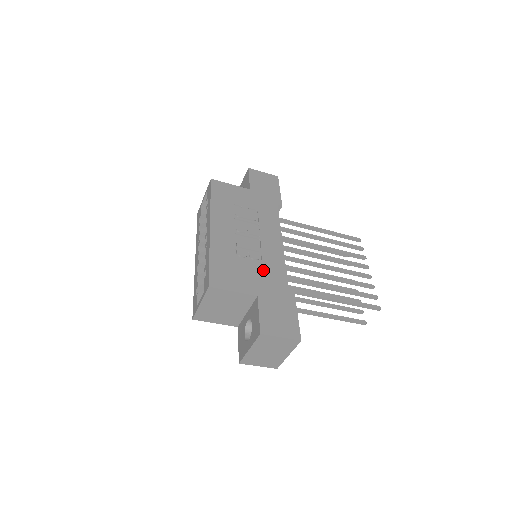
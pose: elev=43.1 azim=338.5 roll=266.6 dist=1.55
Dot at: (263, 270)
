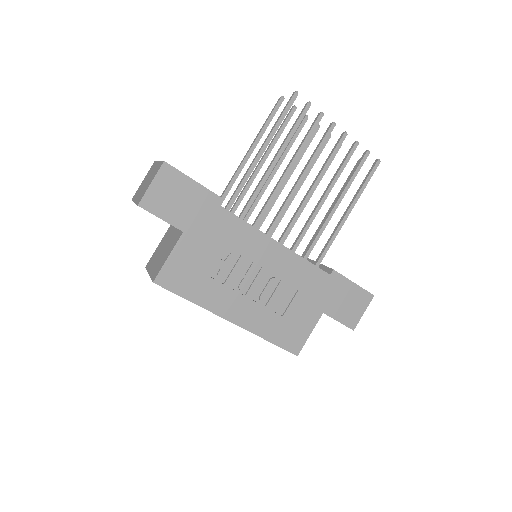
Dot at: (301, 290)
